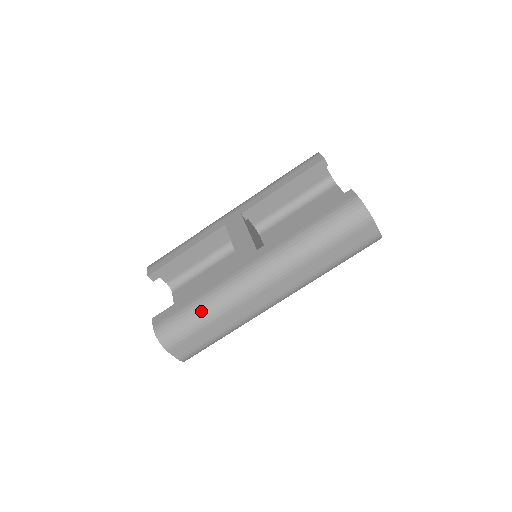
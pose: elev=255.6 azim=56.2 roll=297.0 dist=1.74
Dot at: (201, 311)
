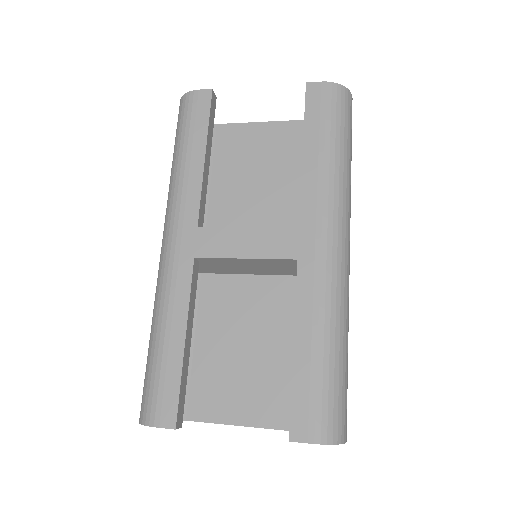
Dot at: (336, 350)
